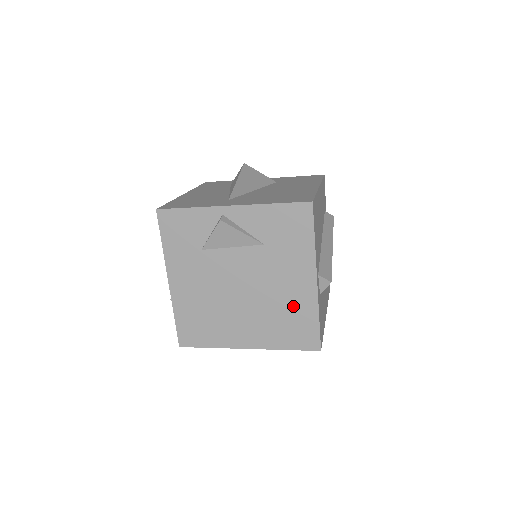
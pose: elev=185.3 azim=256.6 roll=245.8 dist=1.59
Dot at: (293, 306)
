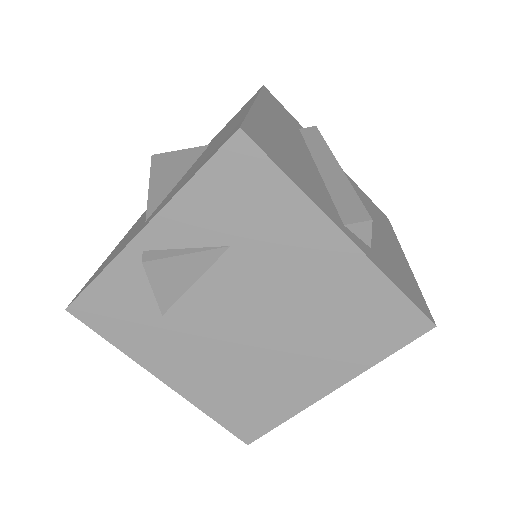
Dot at: (344, 296)
